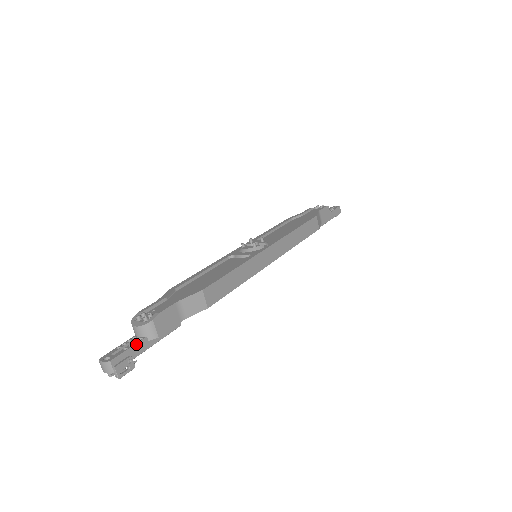
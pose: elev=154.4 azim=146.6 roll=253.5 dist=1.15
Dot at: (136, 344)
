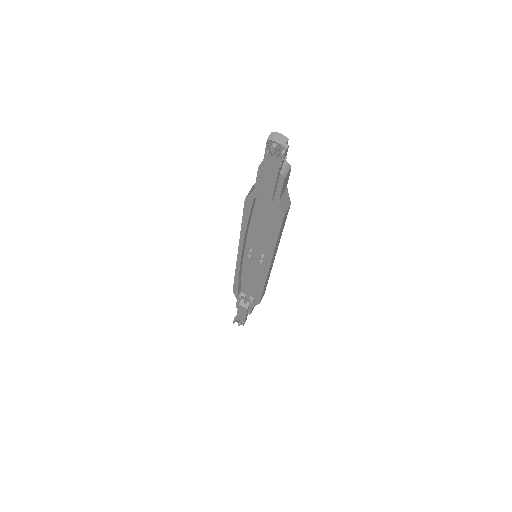
Dot at: occluded
